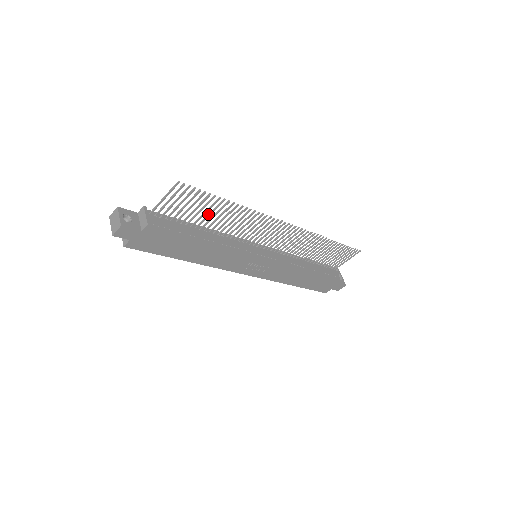
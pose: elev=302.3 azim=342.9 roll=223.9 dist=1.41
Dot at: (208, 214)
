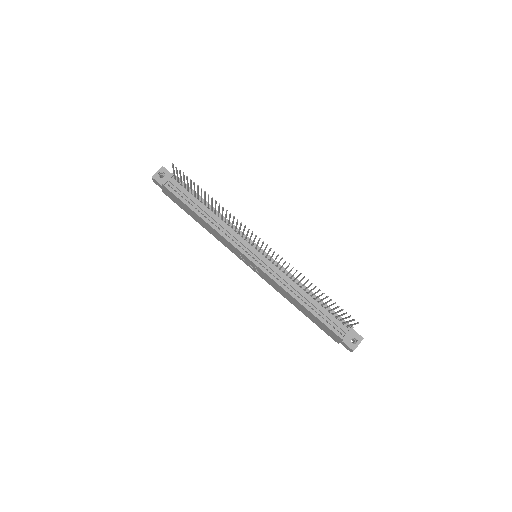
Dot at: (205, 198)
